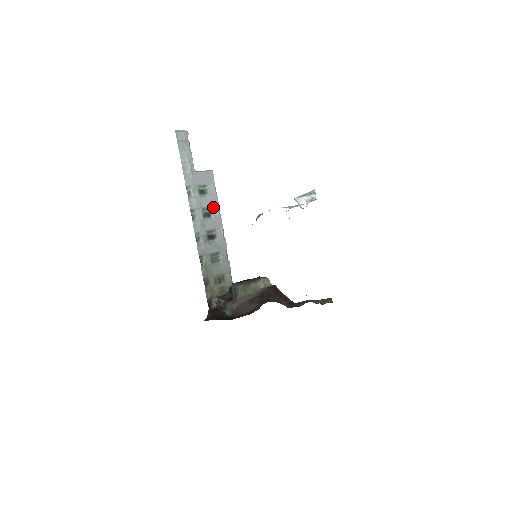
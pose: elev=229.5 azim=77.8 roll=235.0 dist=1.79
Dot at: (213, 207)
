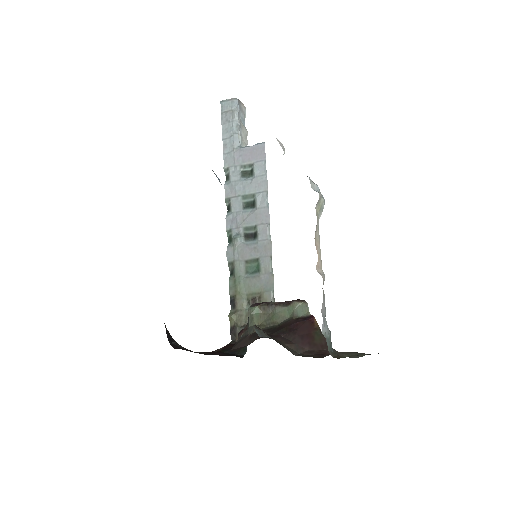
Dot at: (258, 193)
